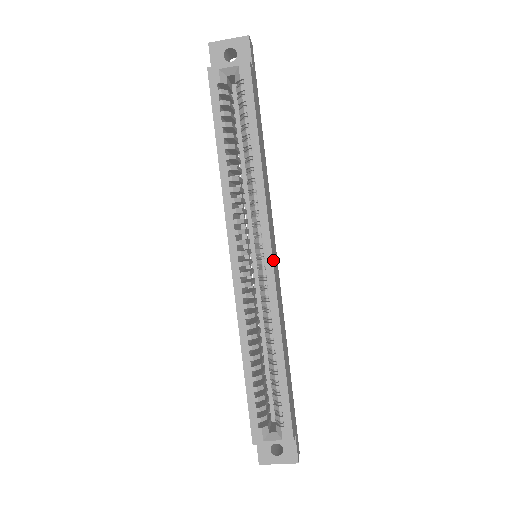
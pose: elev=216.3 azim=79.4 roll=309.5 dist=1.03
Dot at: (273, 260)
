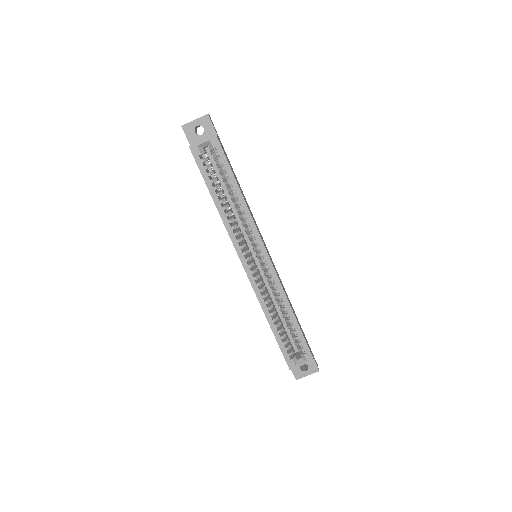
Dot at: (269, 257)
